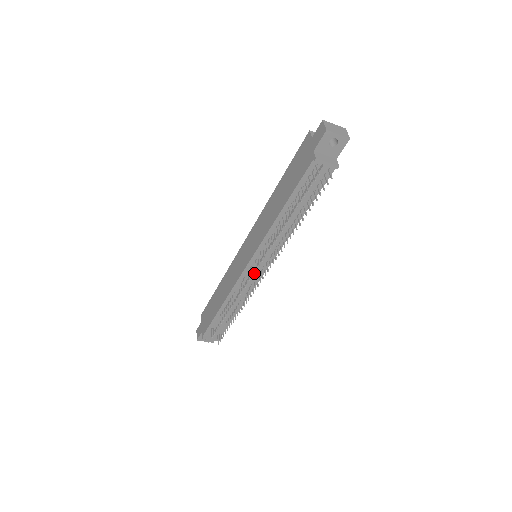
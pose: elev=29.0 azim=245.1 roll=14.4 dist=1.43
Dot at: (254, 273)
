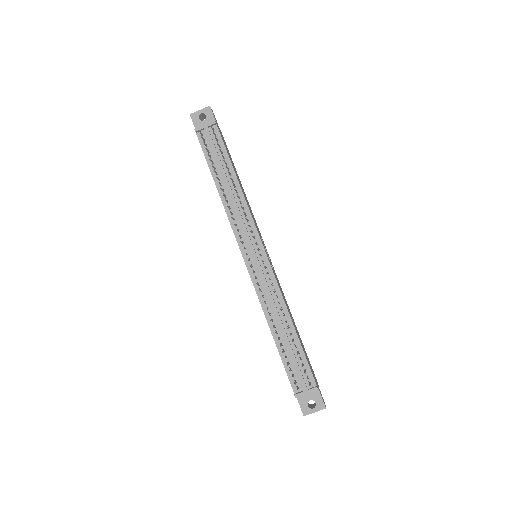
Dot at: occluded
